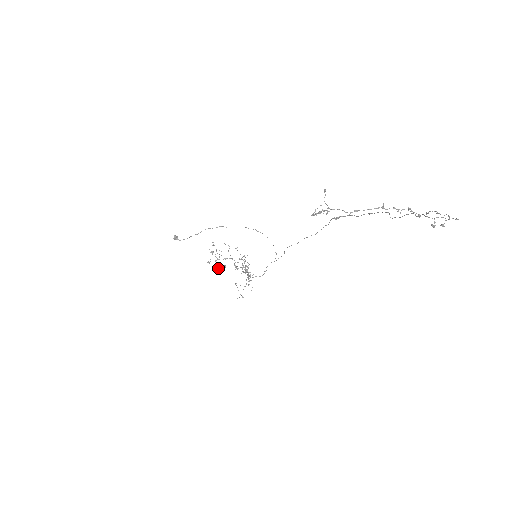
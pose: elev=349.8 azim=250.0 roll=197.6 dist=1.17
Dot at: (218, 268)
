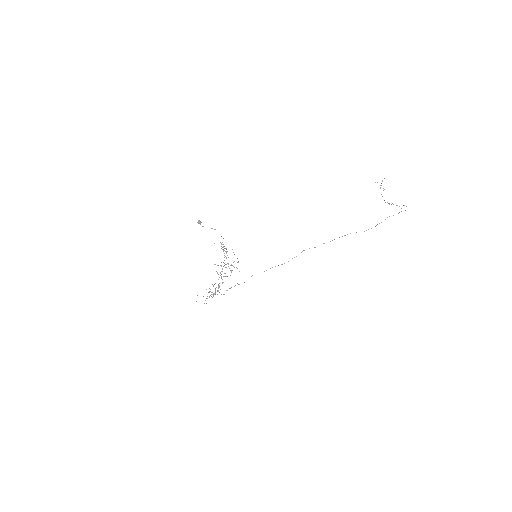
Dot at: occluded
